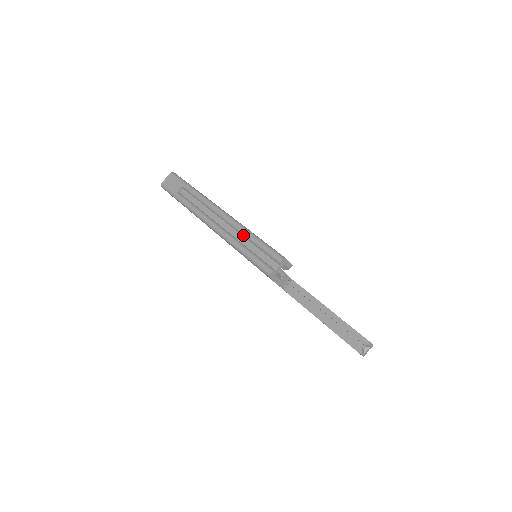
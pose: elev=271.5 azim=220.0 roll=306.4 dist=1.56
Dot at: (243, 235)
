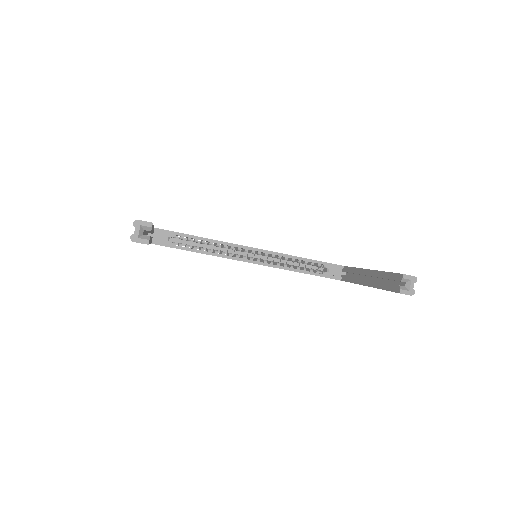
Dot at: occluded
